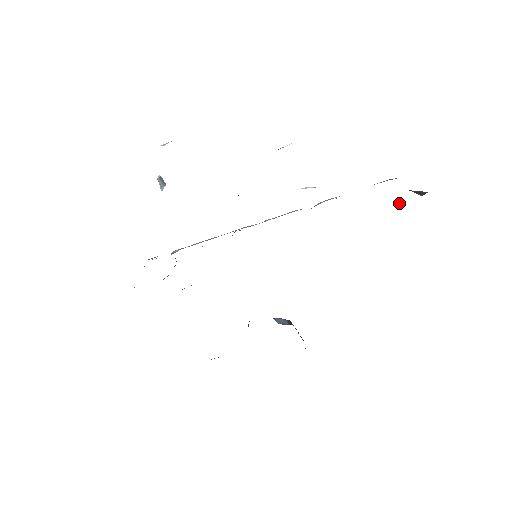
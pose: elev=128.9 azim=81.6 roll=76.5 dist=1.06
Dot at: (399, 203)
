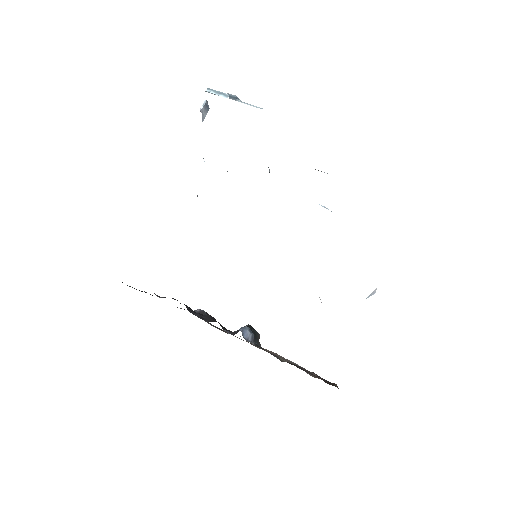
Dot at: (372, 294)
